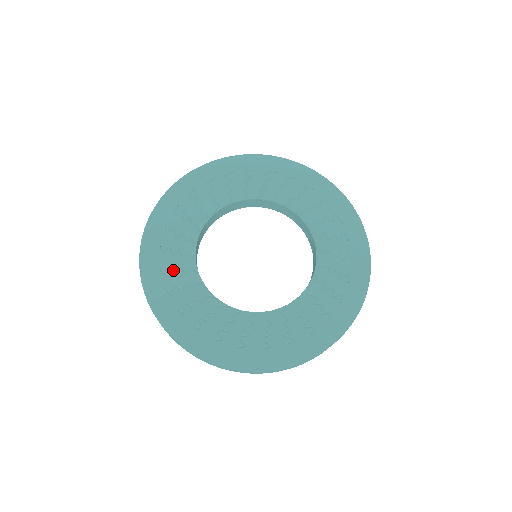
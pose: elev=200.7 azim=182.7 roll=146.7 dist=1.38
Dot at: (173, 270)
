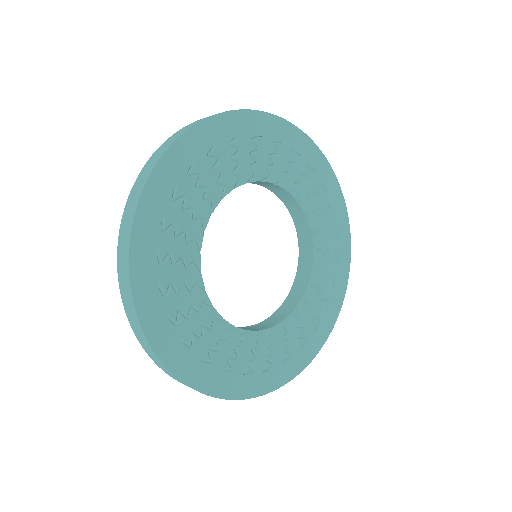
Dot at: (175, 231)
